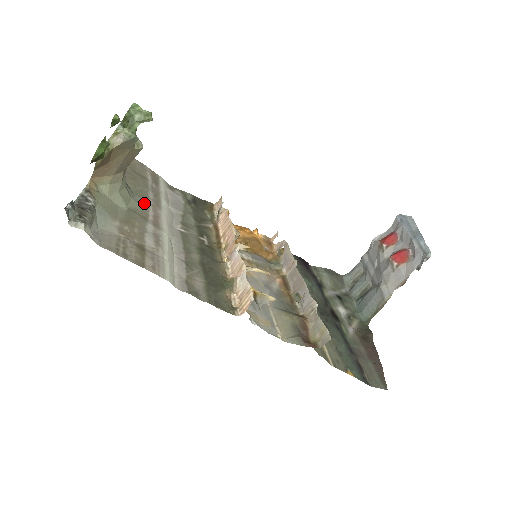
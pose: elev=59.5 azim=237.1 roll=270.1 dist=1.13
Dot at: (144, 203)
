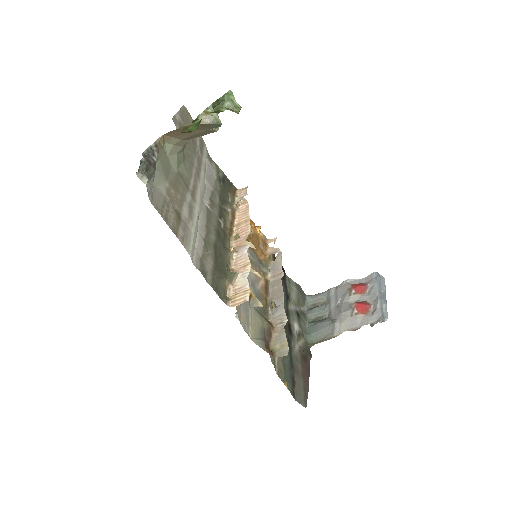
Dot at: (190, 170)
